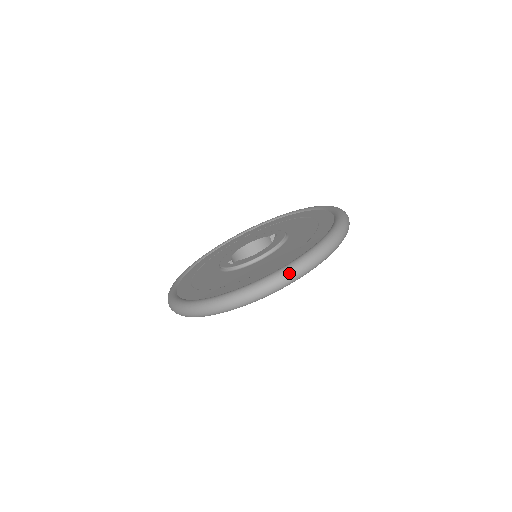
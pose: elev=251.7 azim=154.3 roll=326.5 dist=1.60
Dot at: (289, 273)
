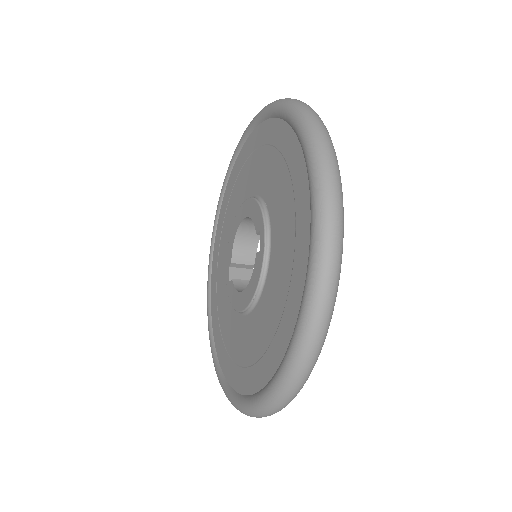
Dot at: occluded
